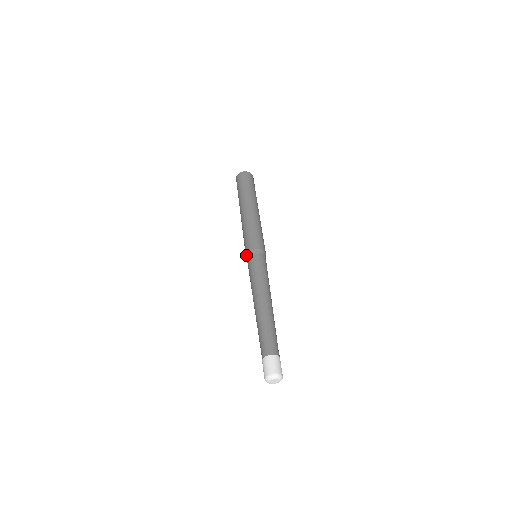
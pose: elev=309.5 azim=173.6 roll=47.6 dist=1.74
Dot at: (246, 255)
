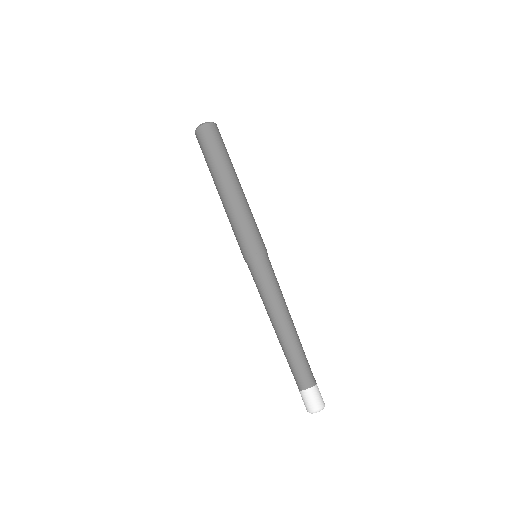
Dot at: (248, 258)
